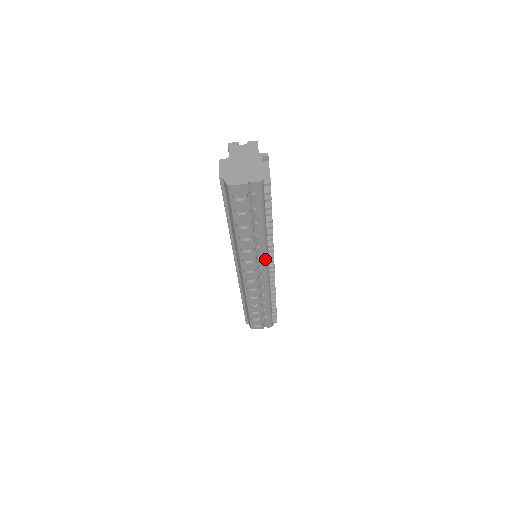
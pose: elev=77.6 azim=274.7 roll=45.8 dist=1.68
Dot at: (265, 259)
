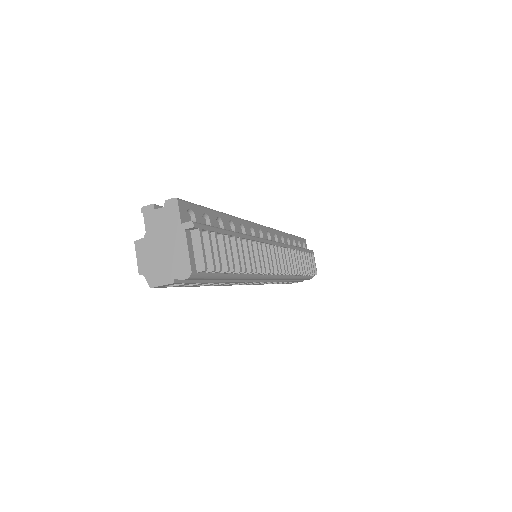
Dot at: (259, 278)
